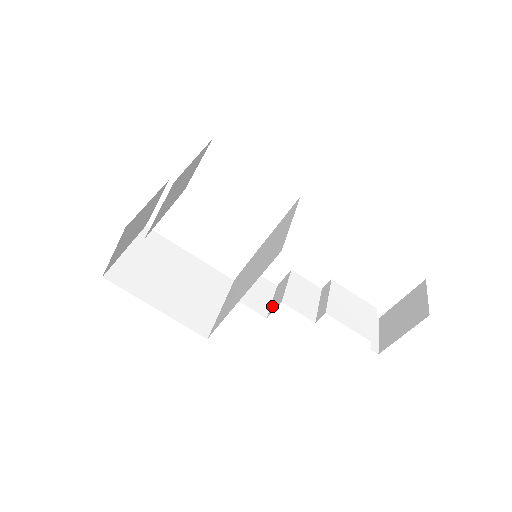
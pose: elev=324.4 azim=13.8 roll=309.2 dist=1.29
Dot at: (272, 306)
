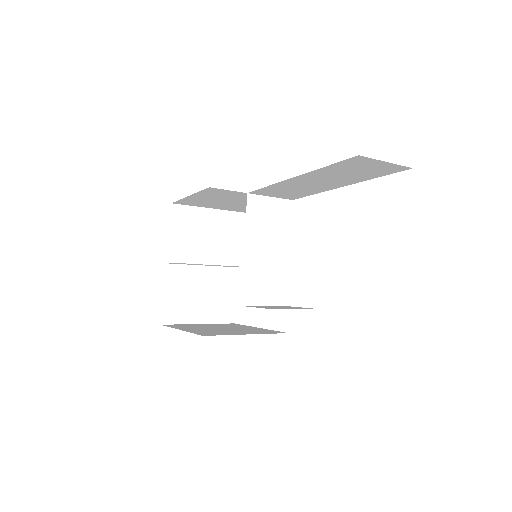
Dot at: occluded
